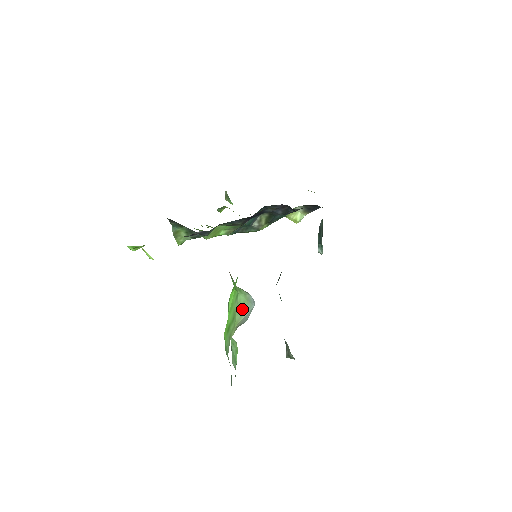
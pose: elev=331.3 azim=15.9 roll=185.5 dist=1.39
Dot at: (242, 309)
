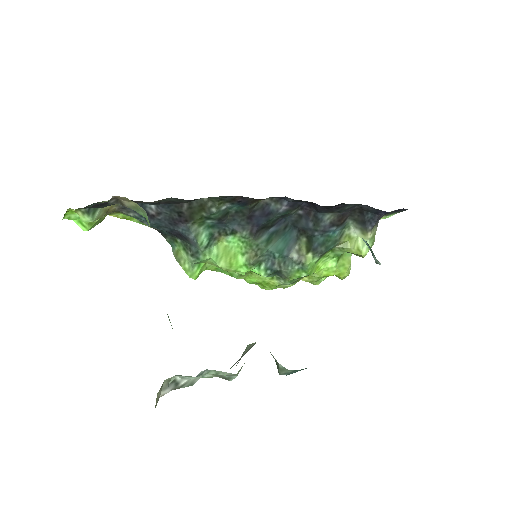
Dot at: occluded
